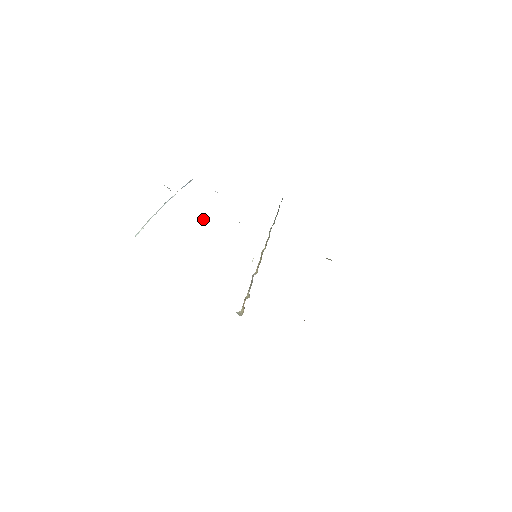
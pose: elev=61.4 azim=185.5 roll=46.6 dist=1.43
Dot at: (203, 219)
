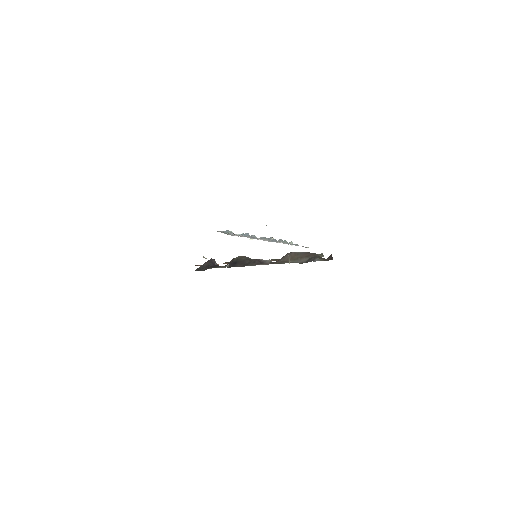
Dot at: occluded
